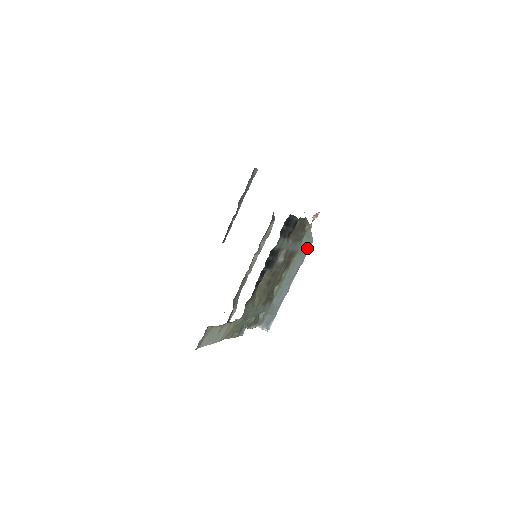
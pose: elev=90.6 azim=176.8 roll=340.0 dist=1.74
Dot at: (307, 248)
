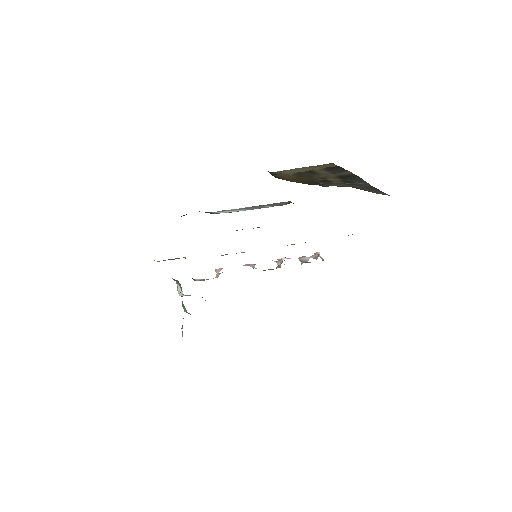
Dot at: occluded
